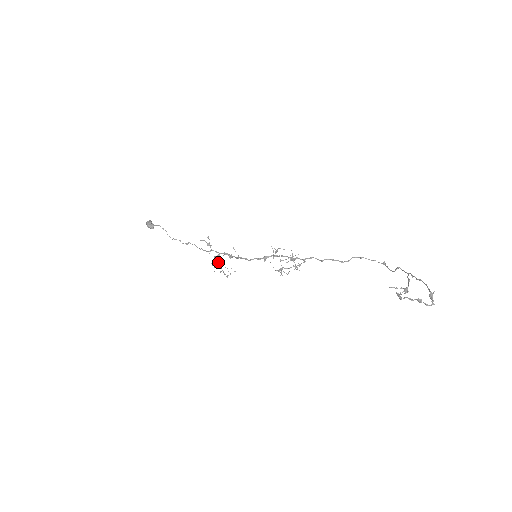
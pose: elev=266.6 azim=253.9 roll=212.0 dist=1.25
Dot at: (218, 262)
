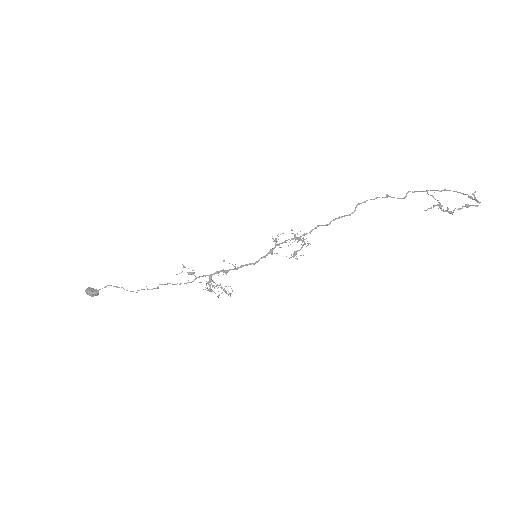
Dot at: (205, 287)
